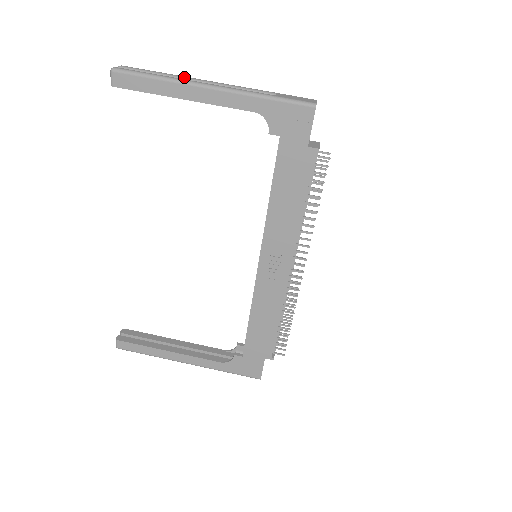
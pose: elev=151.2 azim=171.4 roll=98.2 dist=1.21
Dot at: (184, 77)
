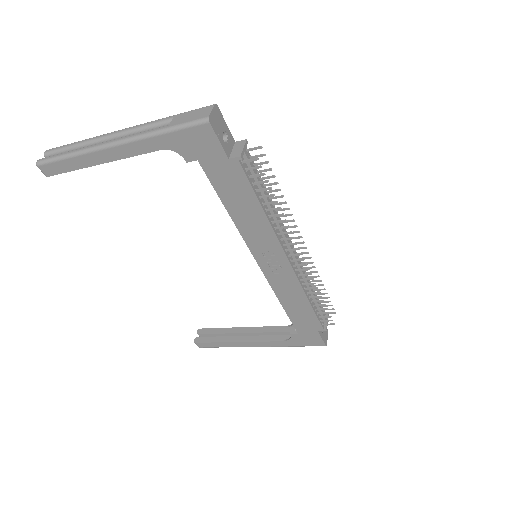
Dot at: (93, 139)
